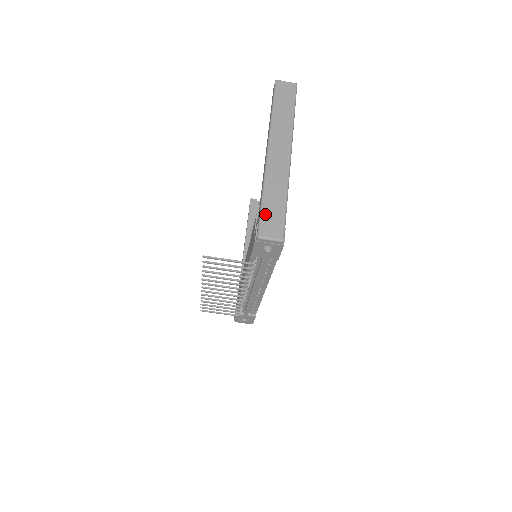
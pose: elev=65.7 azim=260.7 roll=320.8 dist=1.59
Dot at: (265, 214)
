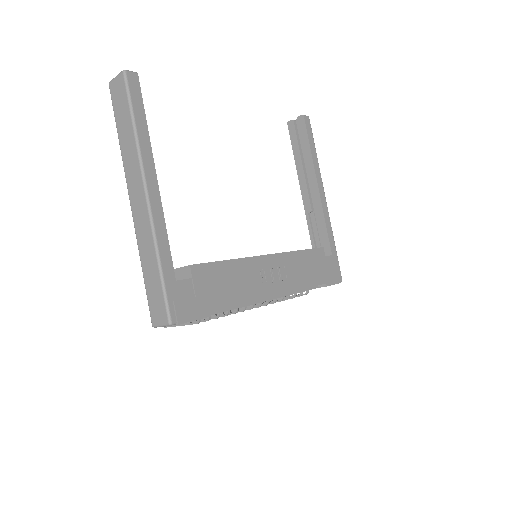
Dot at: (149, 295)
